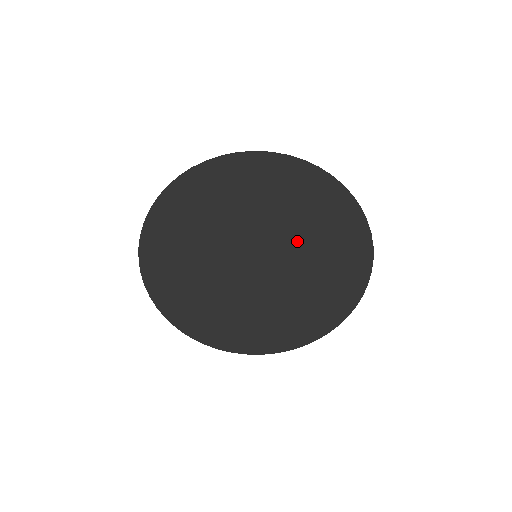
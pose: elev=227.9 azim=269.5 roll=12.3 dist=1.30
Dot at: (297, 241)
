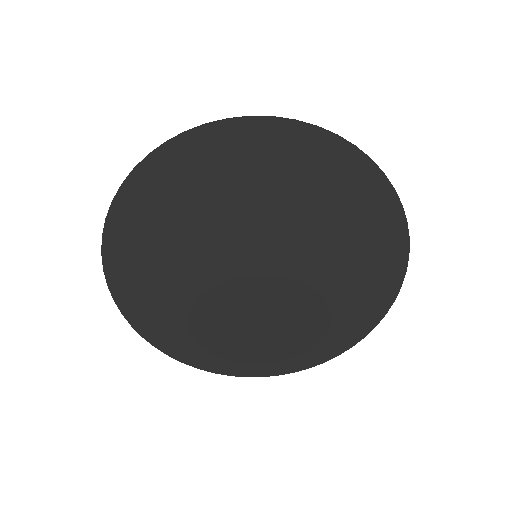
Dot at: (319, 255)
